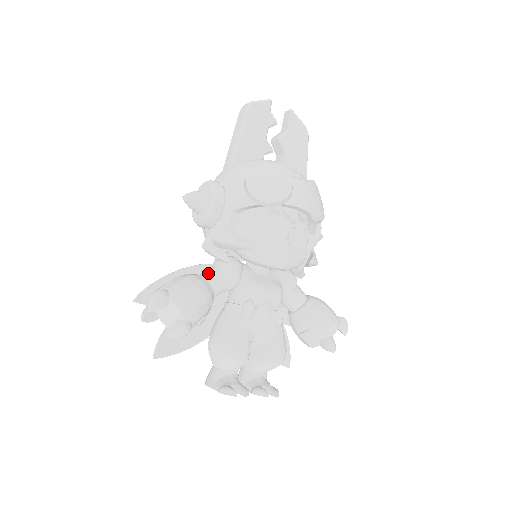
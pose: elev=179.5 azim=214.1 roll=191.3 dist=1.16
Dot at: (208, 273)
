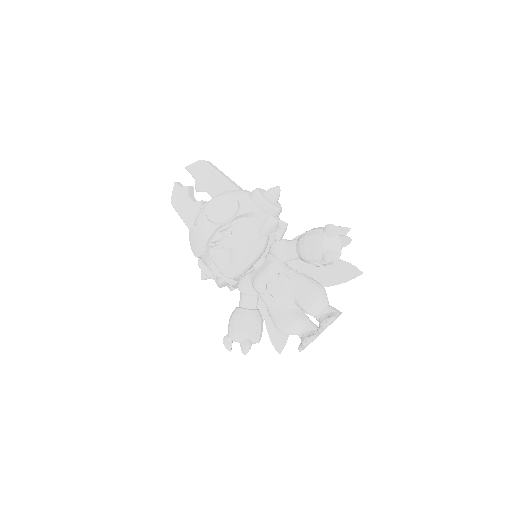
Dot at: (239, 301)
